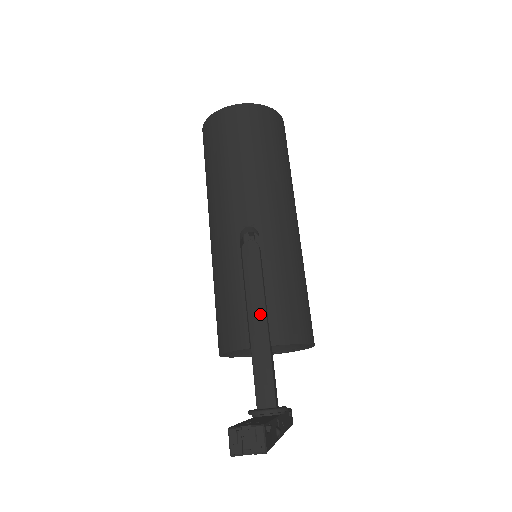
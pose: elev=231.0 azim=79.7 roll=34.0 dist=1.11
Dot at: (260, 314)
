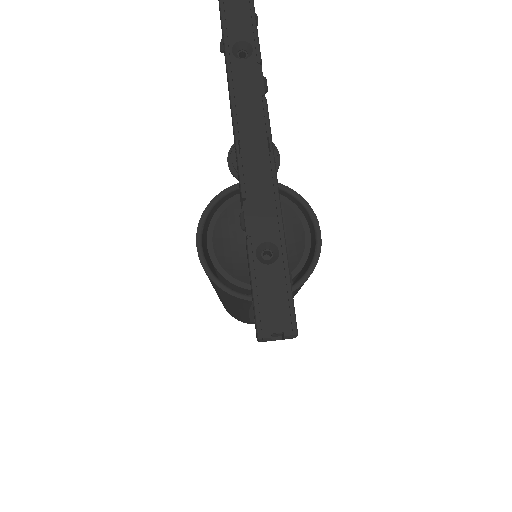
Dot at: occluded
